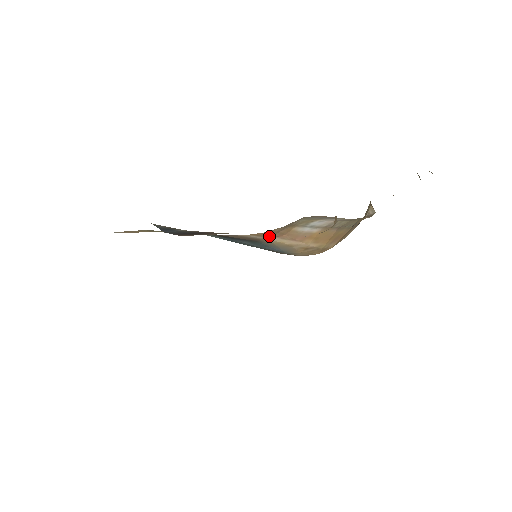
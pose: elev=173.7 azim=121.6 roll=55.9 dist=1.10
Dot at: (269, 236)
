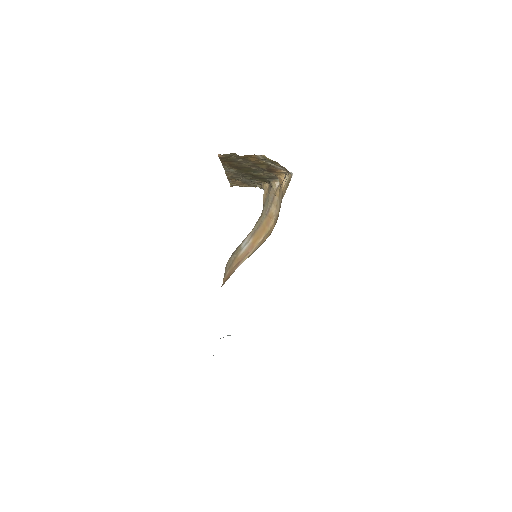
Dot at: (233, 272)
